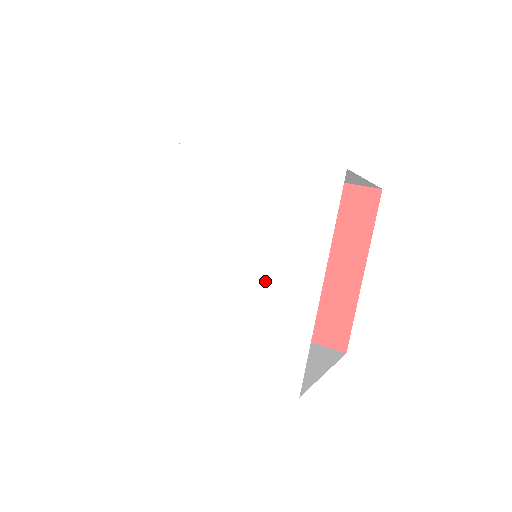
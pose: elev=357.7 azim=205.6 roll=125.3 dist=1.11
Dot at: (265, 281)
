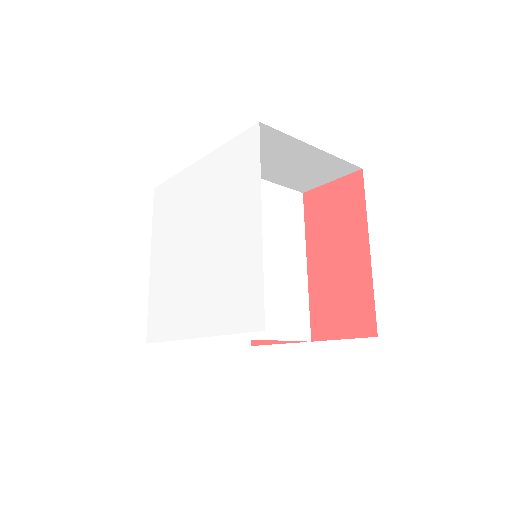
Dot at: (227, 241)
